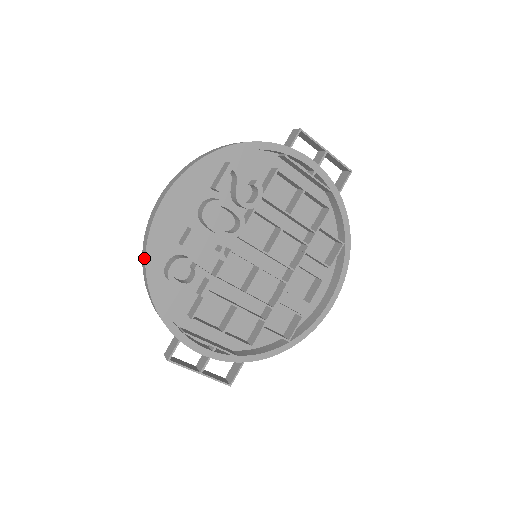
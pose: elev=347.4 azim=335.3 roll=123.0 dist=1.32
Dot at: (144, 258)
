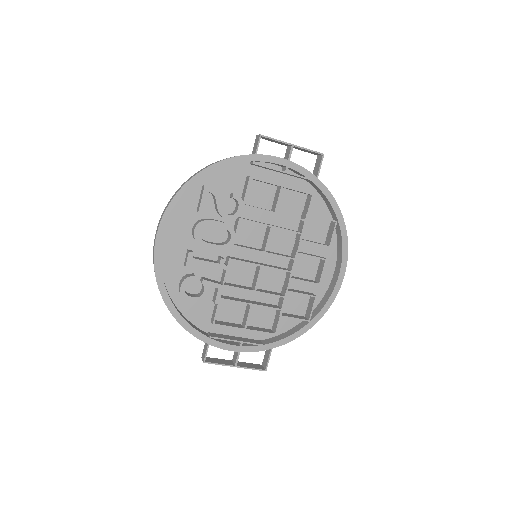
Dot at: occluded
